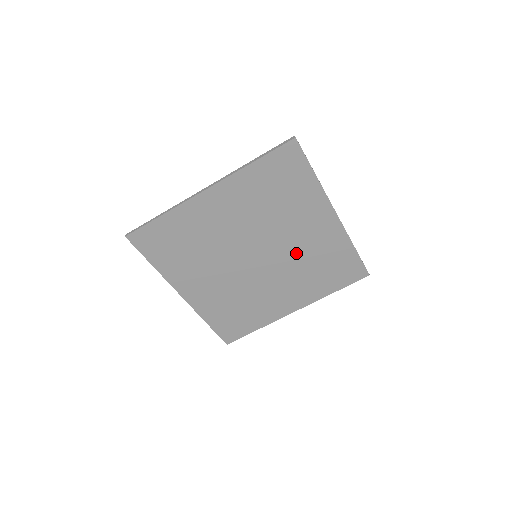
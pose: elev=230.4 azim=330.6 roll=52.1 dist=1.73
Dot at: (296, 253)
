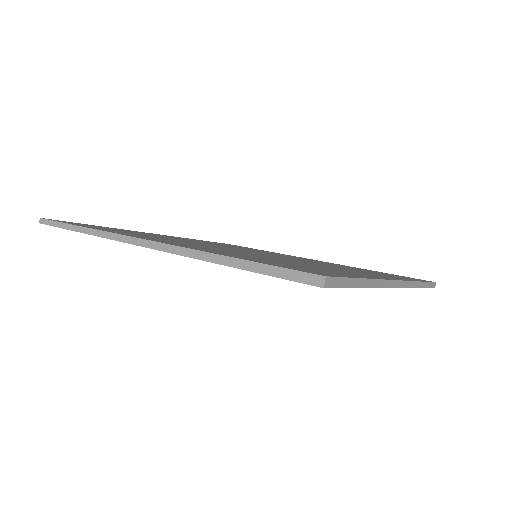
Dot at: occluded
